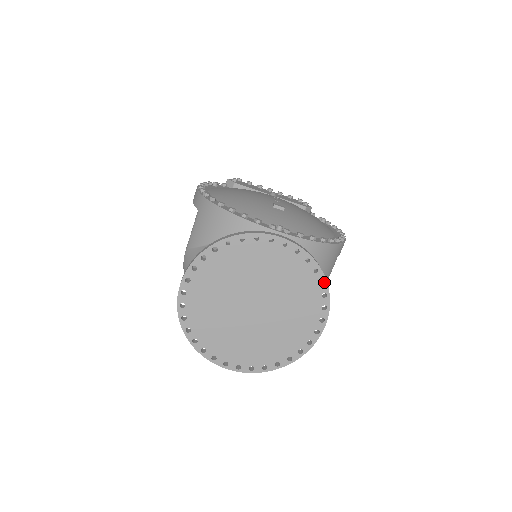
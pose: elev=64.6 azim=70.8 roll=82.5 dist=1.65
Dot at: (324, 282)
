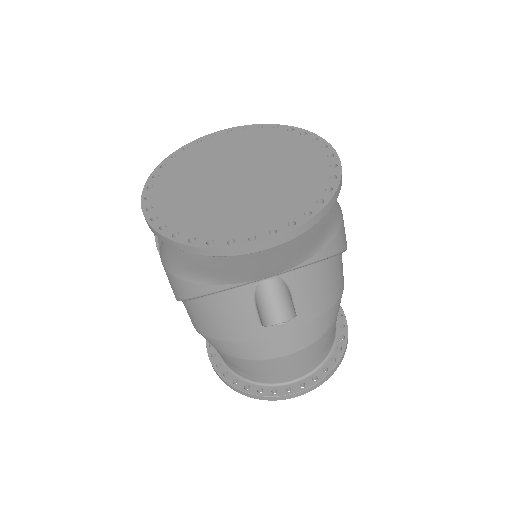
Dot at: (292, 128)
